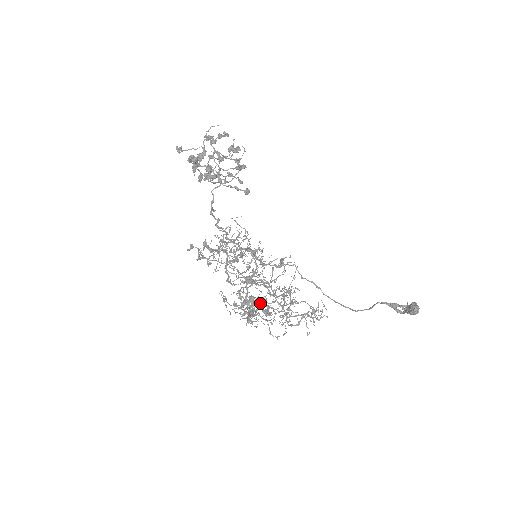
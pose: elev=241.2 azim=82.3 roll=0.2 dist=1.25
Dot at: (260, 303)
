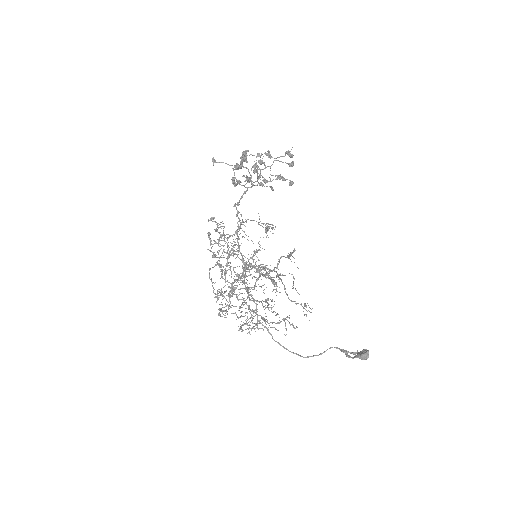
Dot at: occluded
